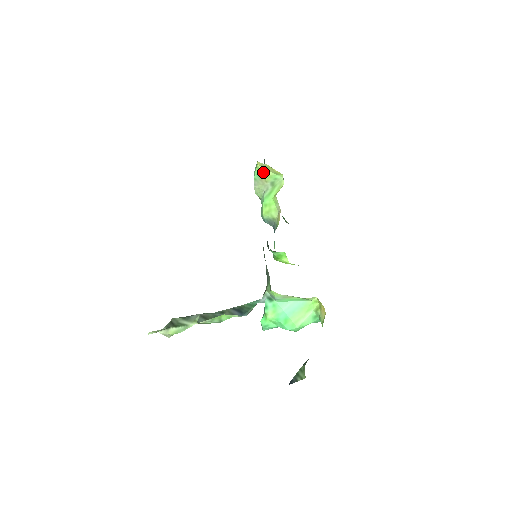
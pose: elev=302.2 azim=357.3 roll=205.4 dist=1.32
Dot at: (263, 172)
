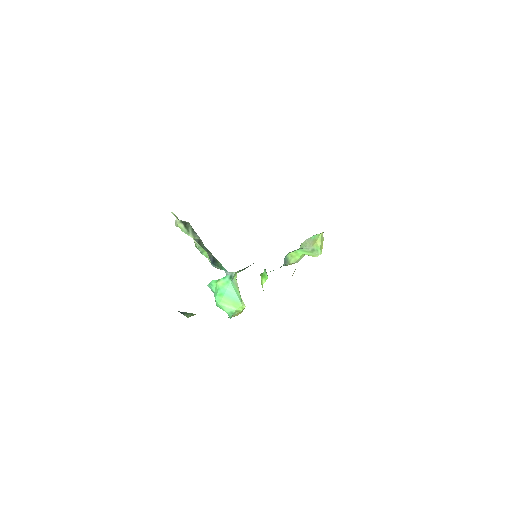
Dot at: (318, 240)
